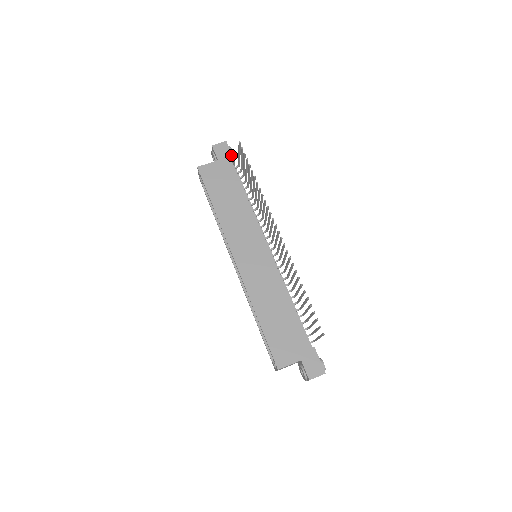
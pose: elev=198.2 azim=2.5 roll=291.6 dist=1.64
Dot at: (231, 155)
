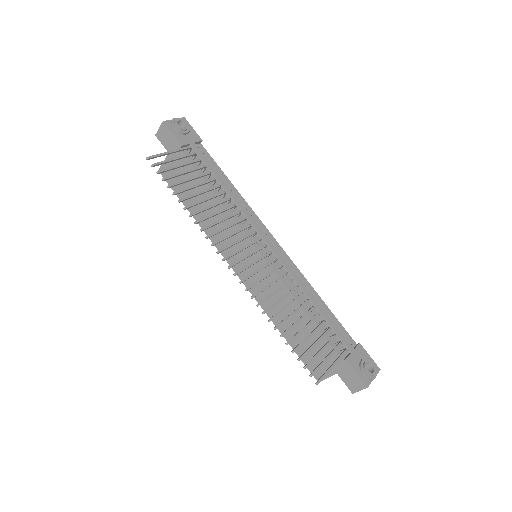
Dot at: (175, 140)
